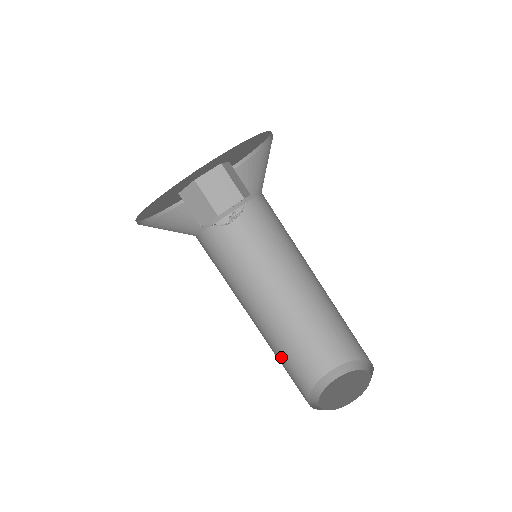
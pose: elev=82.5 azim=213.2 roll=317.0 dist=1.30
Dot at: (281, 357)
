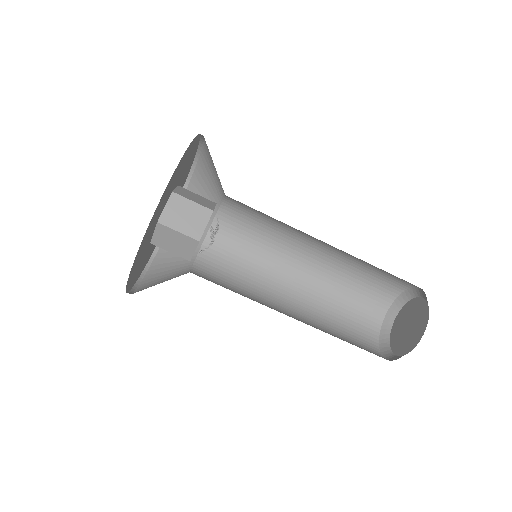
Dot at: (334, 332)
